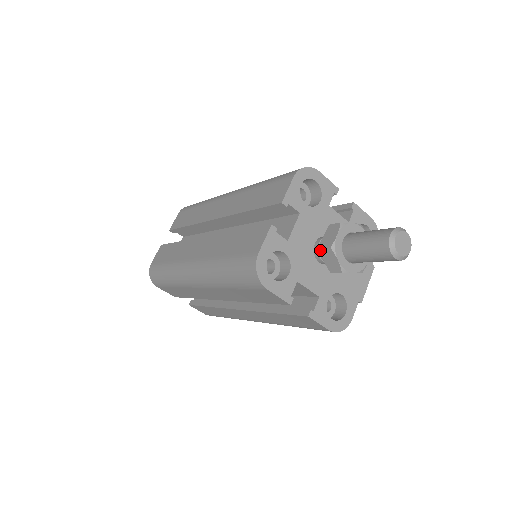
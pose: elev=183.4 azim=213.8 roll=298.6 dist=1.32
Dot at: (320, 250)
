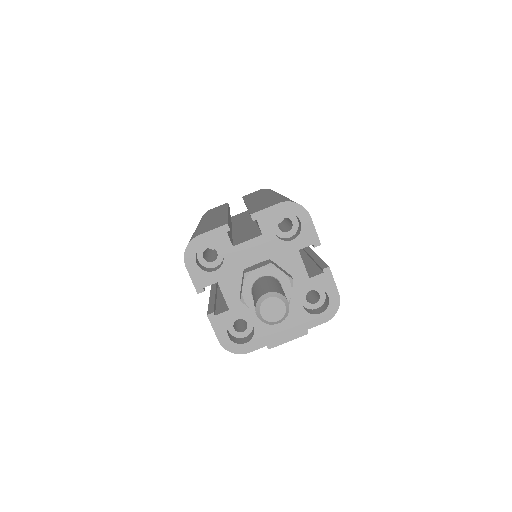
Dot at: (243, 271)
